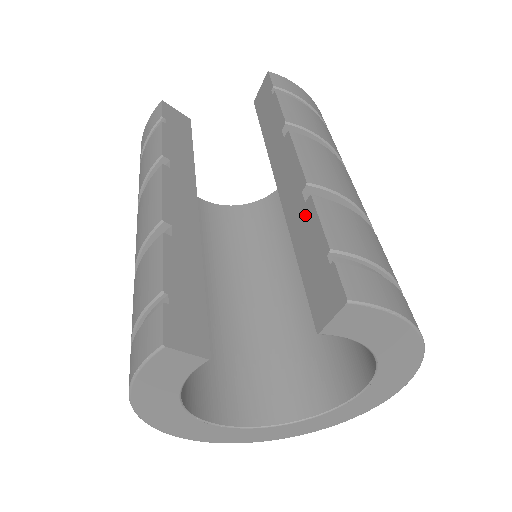
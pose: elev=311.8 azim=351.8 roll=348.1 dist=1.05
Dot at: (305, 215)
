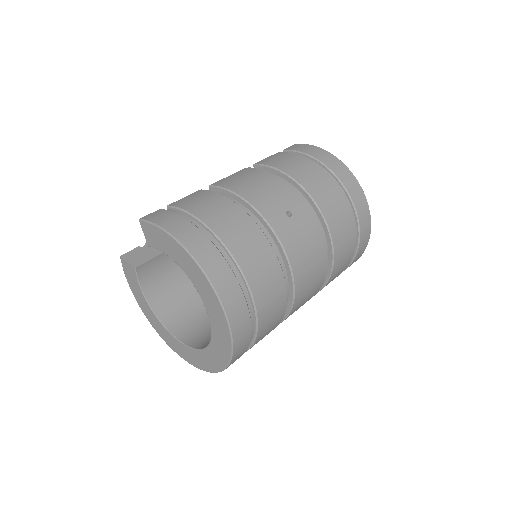
Dot at: occluded
